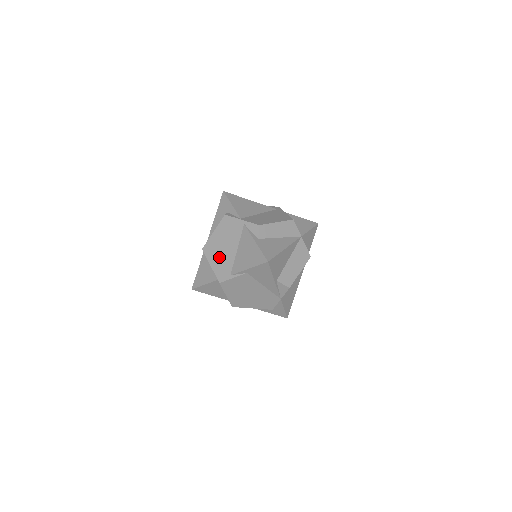
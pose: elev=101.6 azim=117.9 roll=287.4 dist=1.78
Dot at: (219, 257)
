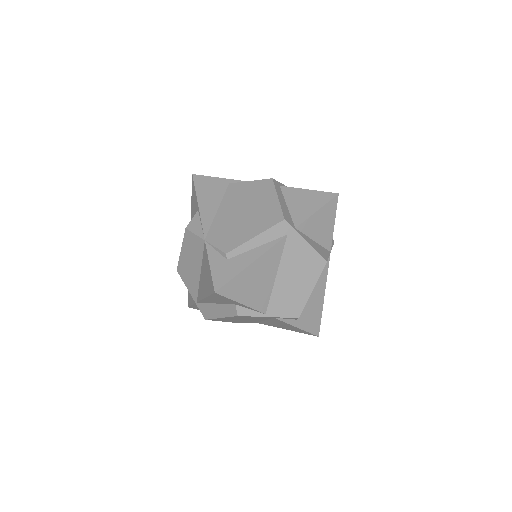
Dot at: (237, 321)
